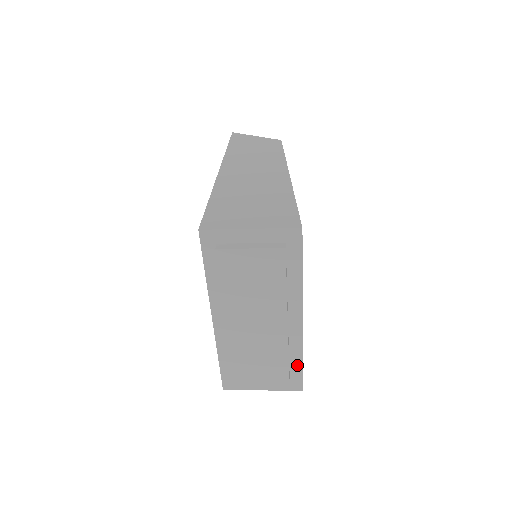
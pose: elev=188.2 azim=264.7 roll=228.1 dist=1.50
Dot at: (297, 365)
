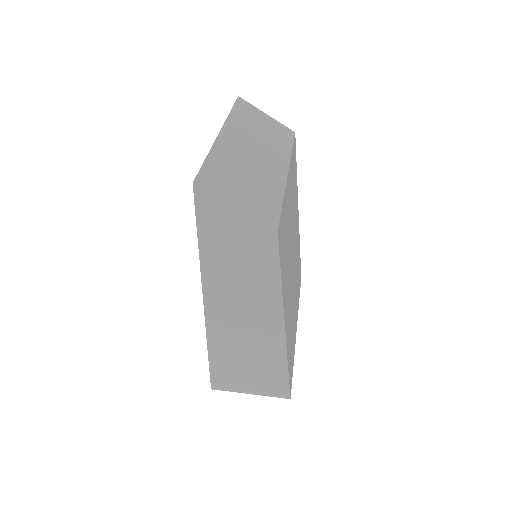
Dot at: occluded
